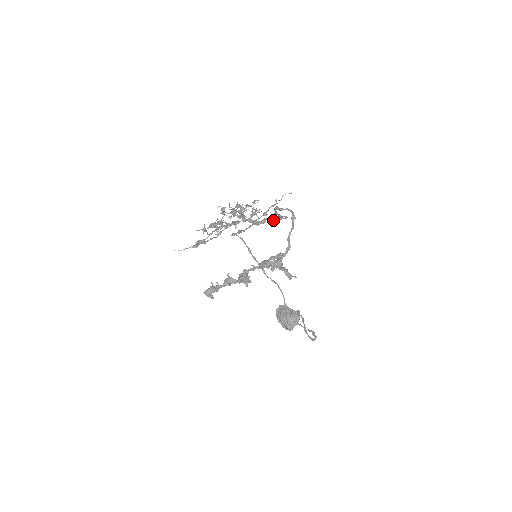
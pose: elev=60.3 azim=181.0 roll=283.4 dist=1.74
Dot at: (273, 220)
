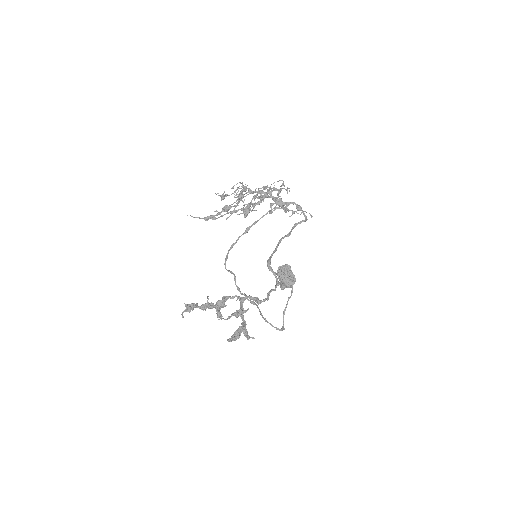
Dot at: occluded
